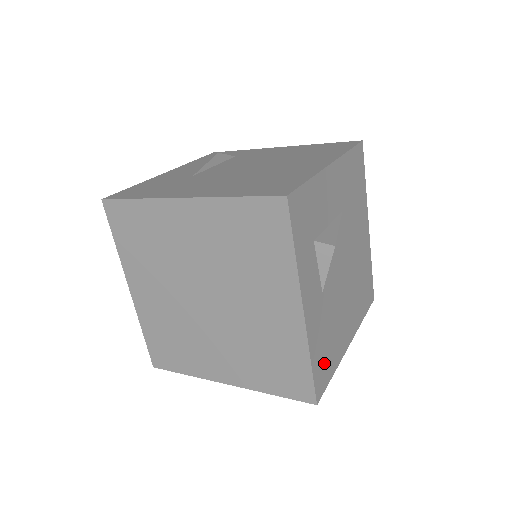
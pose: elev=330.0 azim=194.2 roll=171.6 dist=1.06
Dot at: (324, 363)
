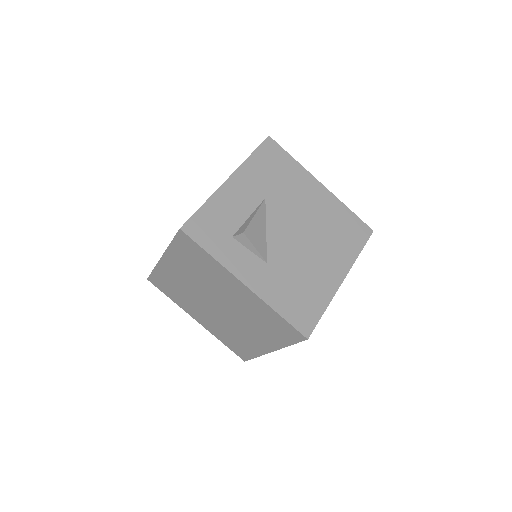
Dot at: (302, 308)
